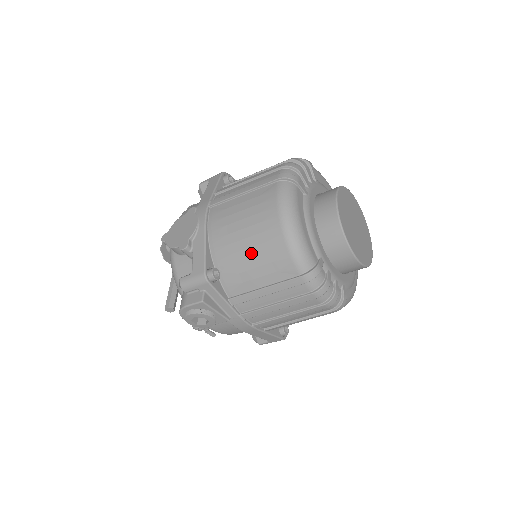
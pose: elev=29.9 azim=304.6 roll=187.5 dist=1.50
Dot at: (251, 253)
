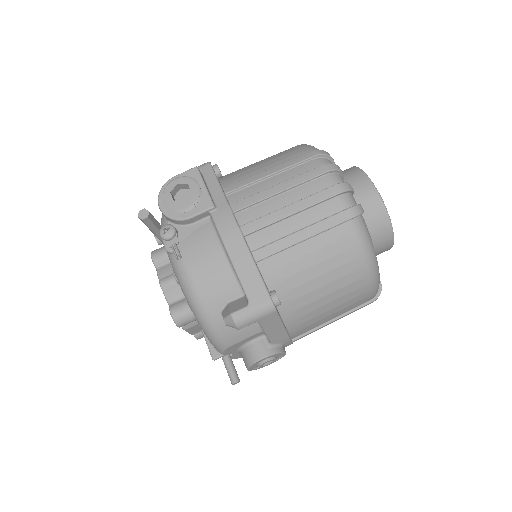
Dot at: (262, 160)
